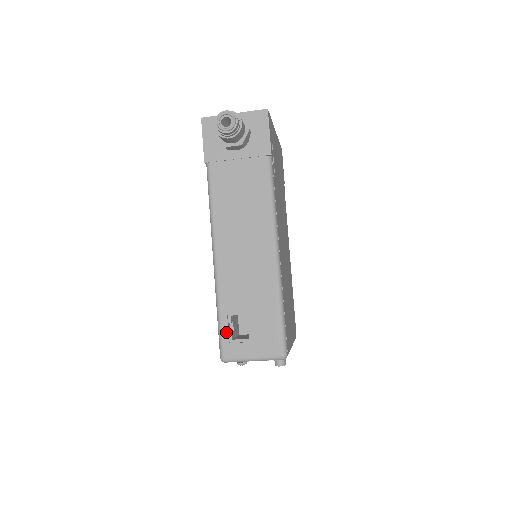
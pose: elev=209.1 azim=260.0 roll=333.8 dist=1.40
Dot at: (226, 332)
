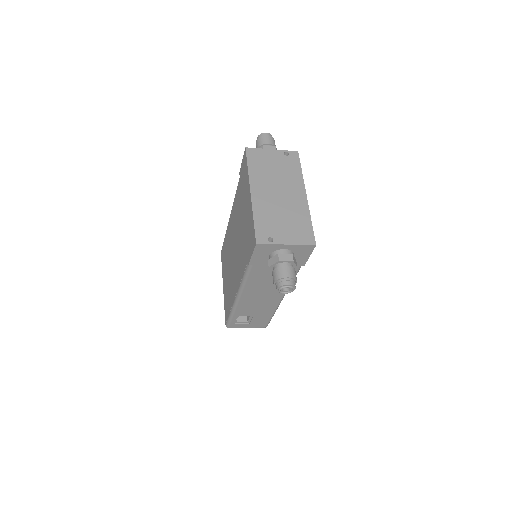
Dot at: (234, 321)
